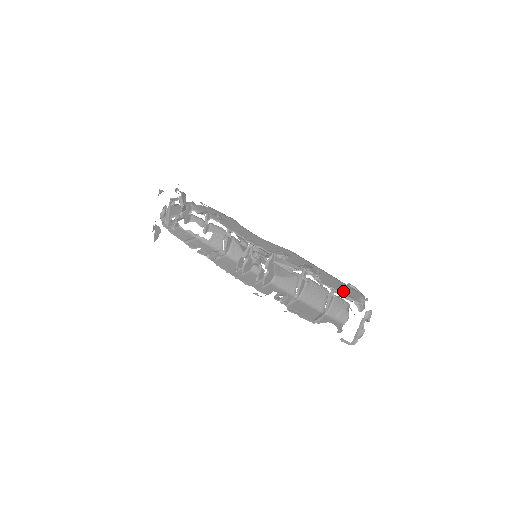
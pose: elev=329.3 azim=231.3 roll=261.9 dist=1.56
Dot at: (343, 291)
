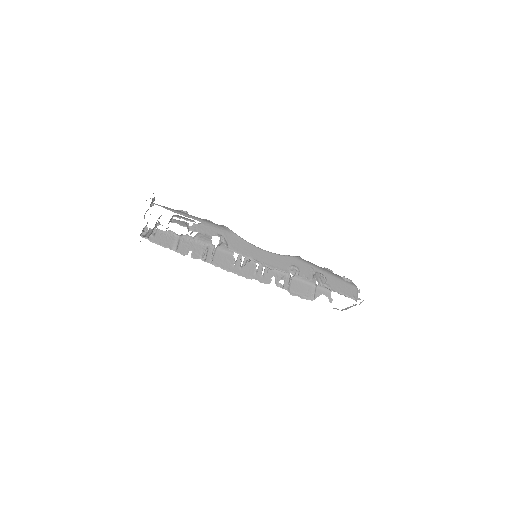
Dot at: (346, 292)
